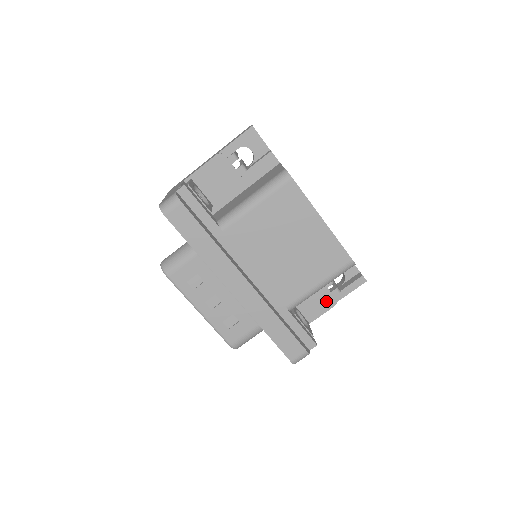
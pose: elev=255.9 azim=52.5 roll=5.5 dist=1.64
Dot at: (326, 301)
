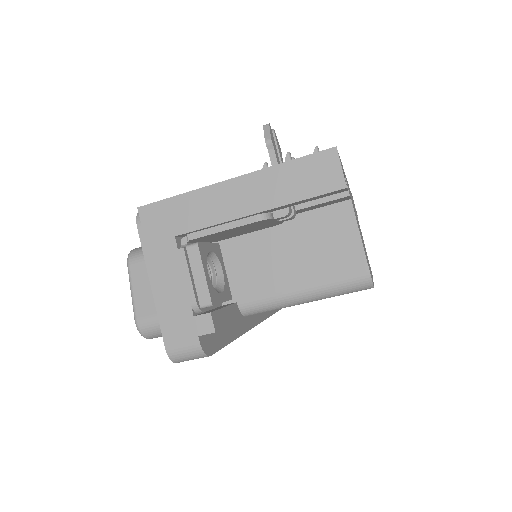
Dot at: occluded
